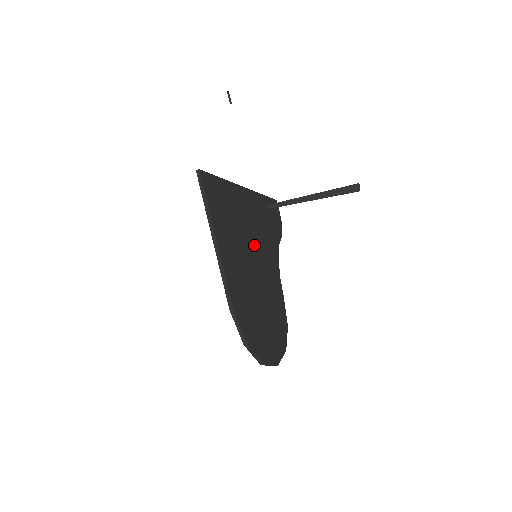
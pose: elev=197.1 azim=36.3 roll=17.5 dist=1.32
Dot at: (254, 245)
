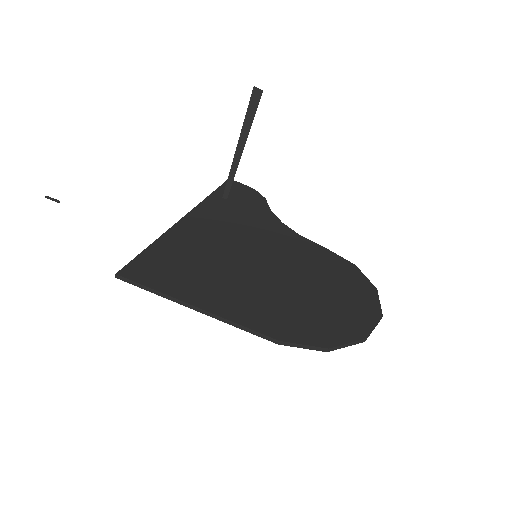
Dot at: (244, 250)
